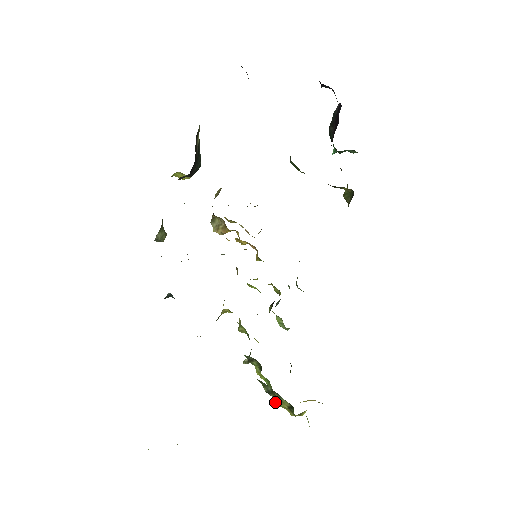
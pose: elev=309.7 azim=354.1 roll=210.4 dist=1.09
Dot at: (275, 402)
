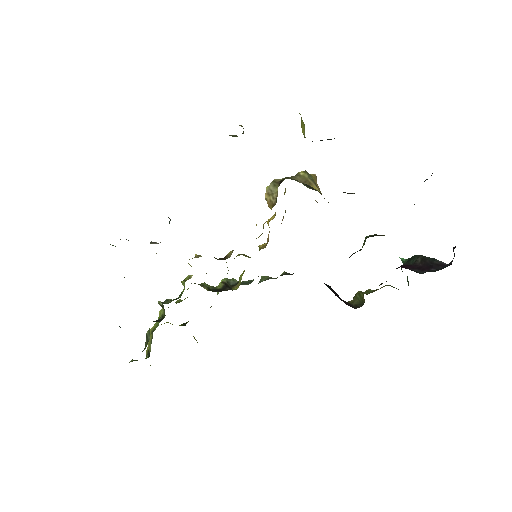
Dot at: occluded
